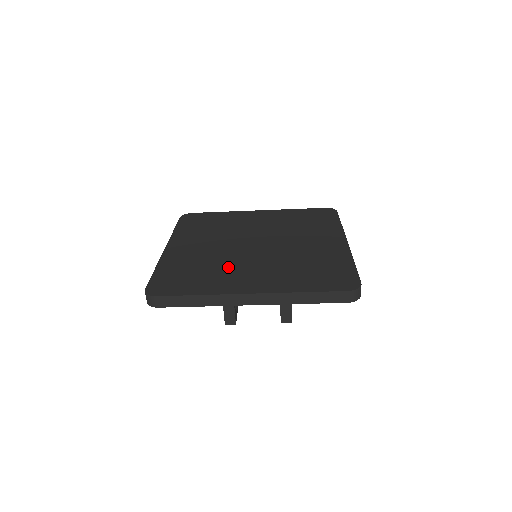
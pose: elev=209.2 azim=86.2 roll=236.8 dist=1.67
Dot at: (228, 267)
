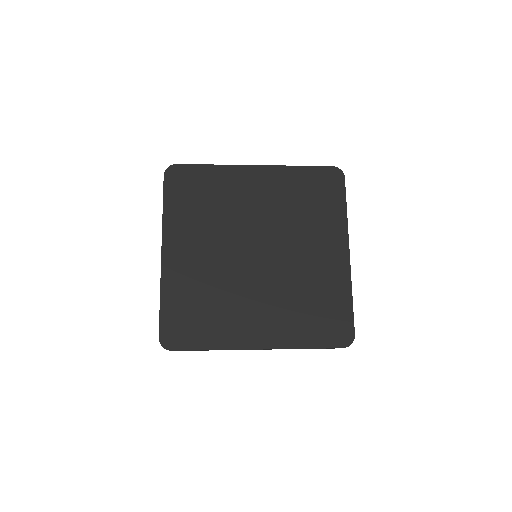
Dot at: (233, 300)
